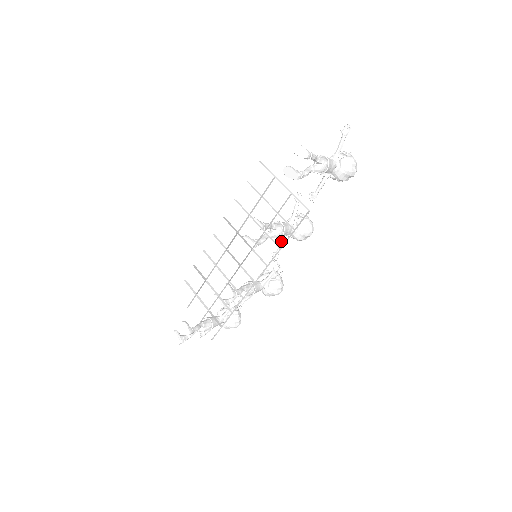
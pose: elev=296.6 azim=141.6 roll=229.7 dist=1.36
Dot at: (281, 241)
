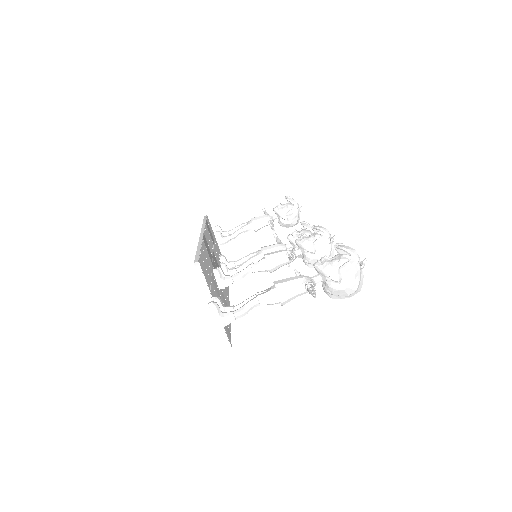
Dot at: occluded
